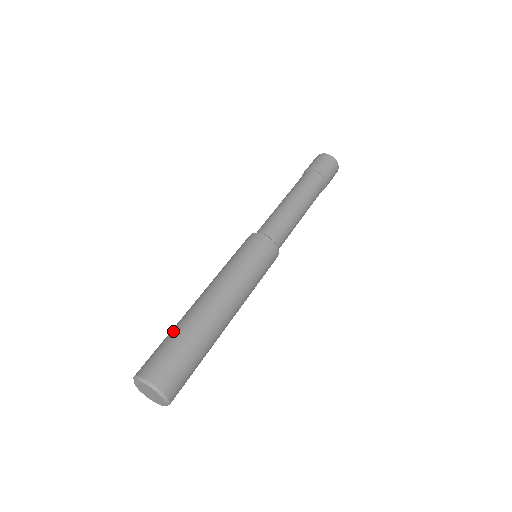
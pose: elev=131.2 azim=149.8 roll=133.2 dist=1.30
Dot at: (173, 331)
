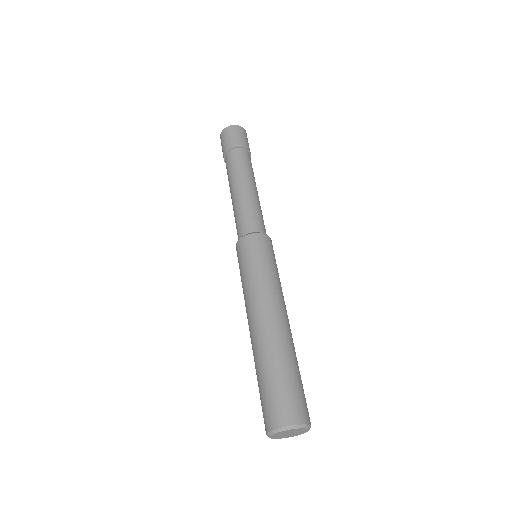
Dot at: (264, 370)
